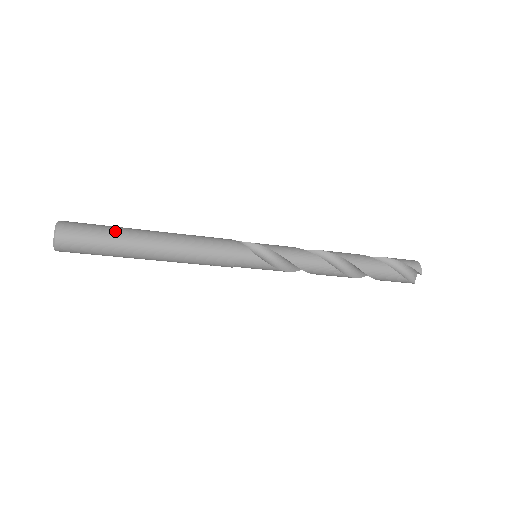
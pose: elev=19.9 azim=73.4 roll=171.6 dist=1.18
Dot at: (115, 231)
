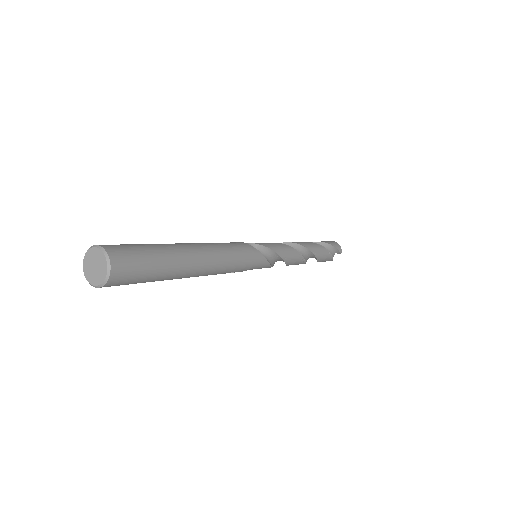
Dot at: (164, 253)
